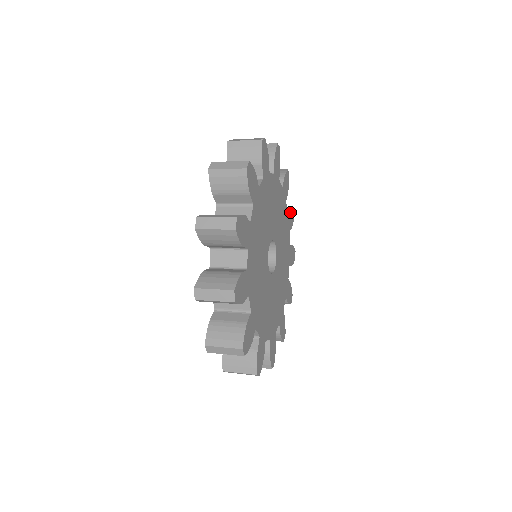
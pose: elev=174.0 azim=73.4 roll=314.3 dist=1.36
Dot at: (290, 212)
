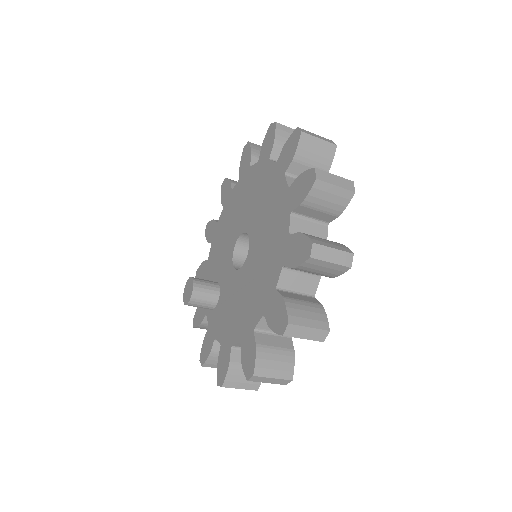
Dot at: occluded
